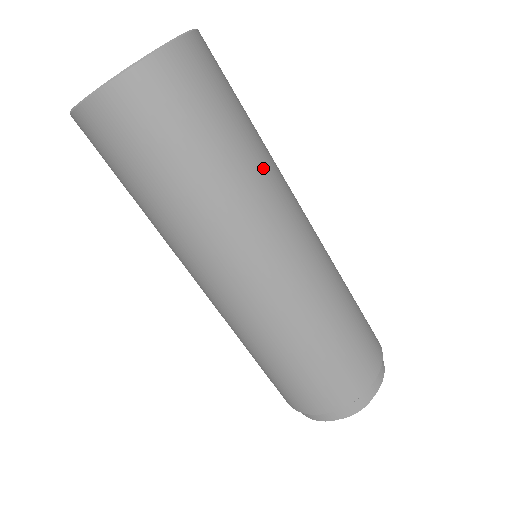
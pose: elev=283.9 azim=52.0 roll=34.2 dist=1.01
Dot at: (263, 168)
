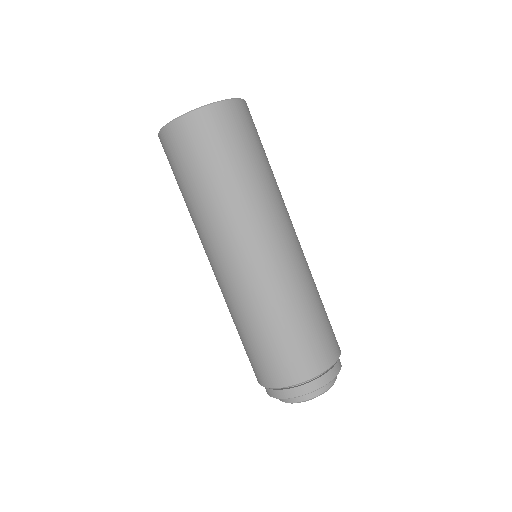
Dot at: (263, 189)
